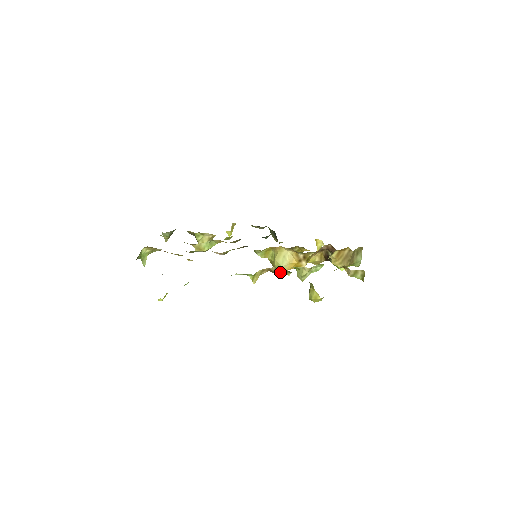
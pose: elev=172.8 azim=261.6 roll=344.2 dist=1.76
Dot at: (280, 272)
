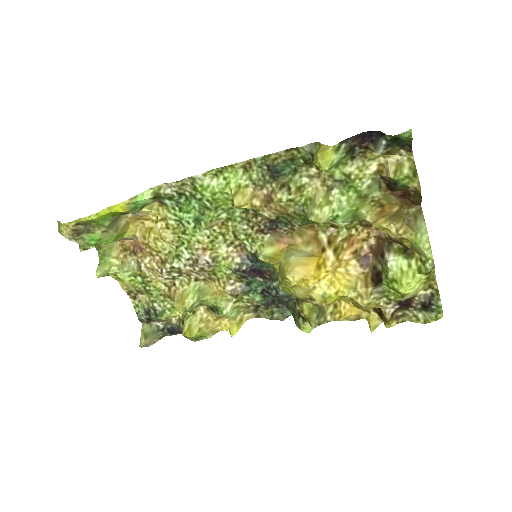
Dot at: (279, 190)
